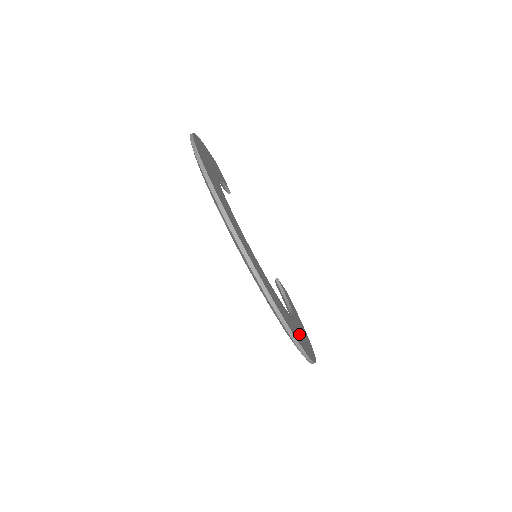
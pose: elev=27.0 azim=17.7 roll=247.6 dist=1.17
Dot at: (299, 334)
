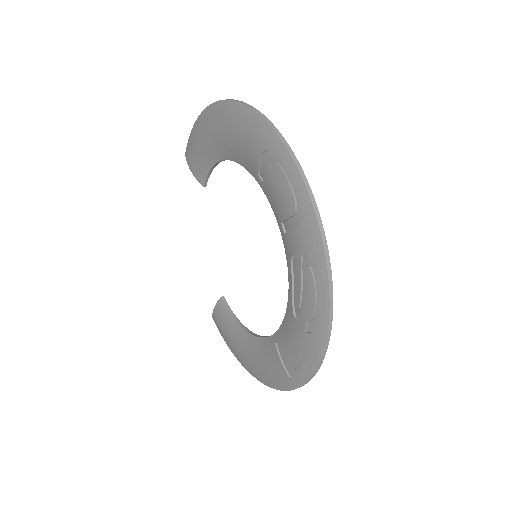
Dot at: occluded
